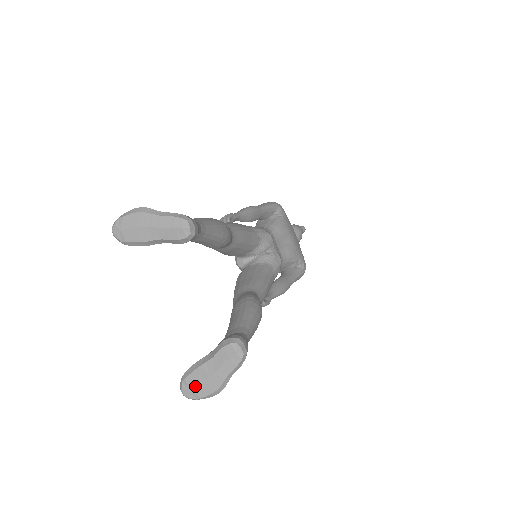
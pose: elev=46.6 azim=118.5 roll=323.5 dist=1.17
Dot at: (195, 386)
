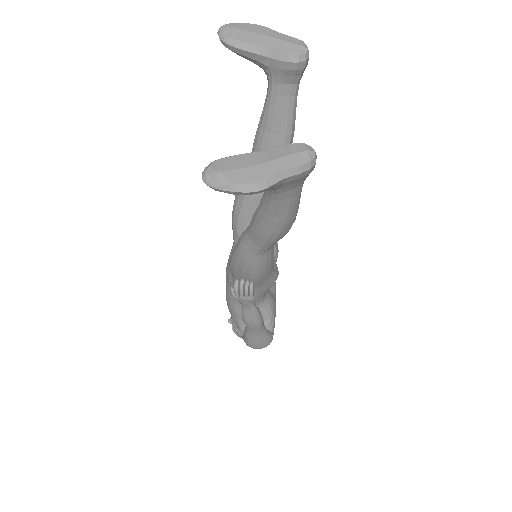
Dot at: (231, 168)
